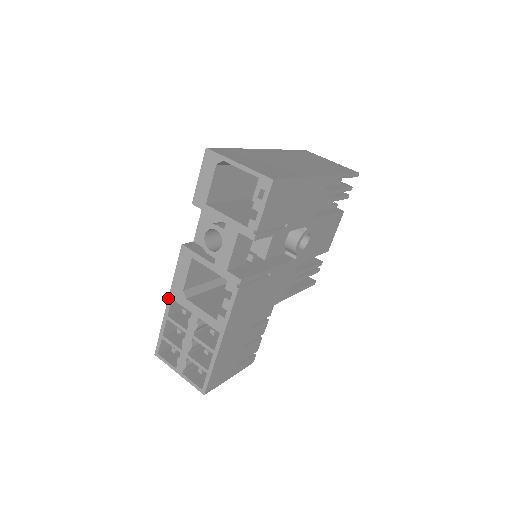
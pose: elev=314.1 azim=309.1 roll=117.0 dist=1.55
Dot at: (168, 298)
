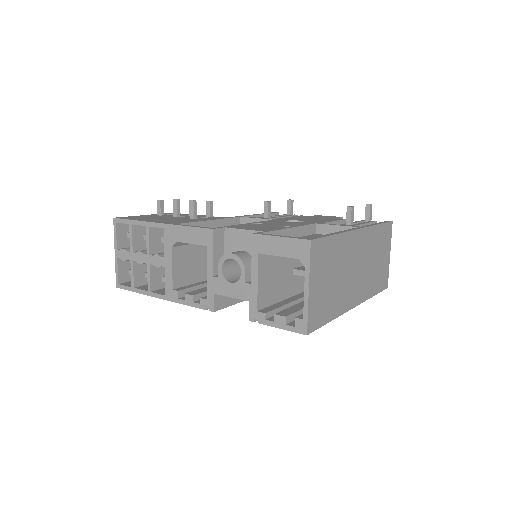
Dot at: (162, 223)
